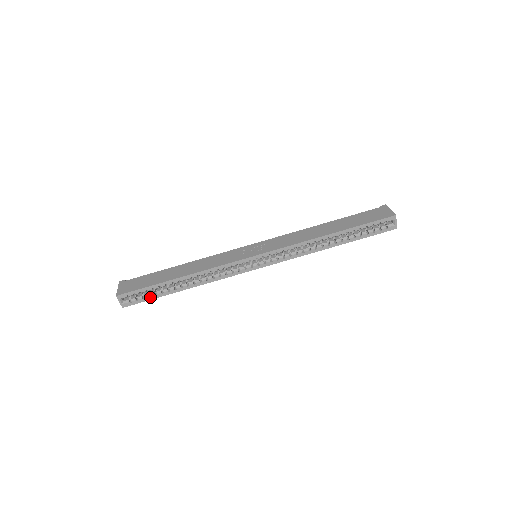
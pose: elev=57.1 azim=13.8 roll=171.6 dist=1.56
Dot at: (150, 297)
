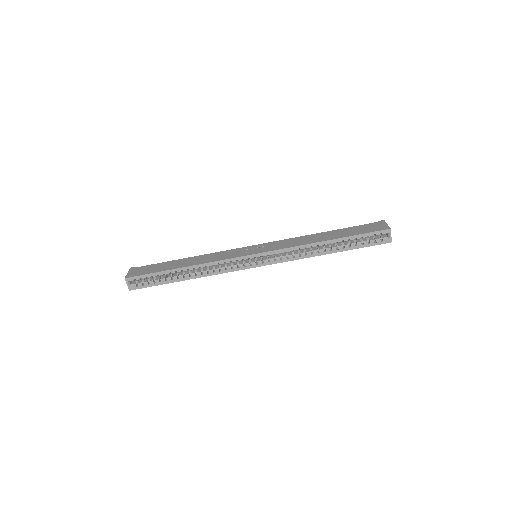
Dot at: (155, 283)
